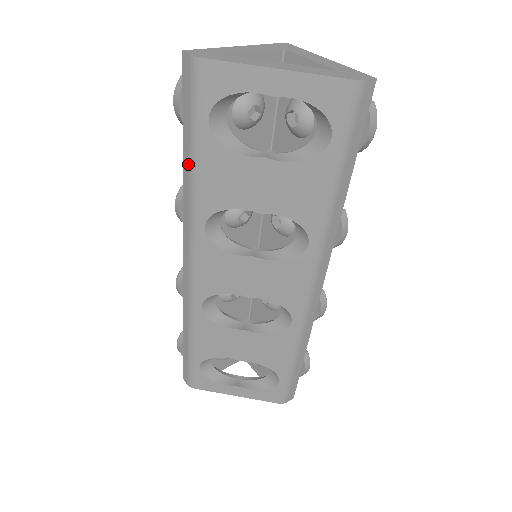
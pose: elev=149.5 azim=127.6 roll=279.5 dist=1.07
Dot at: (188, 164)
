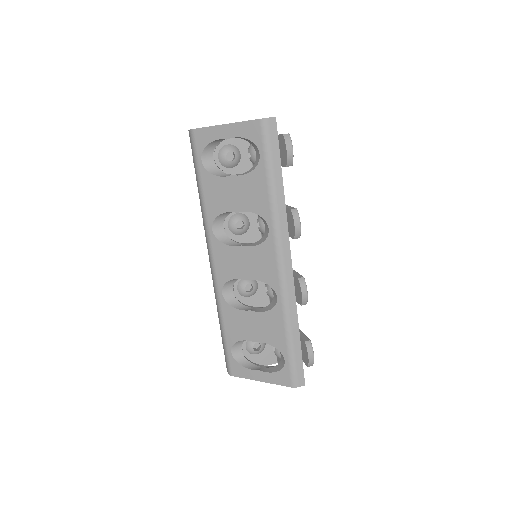
Dot at: (199, 191)
